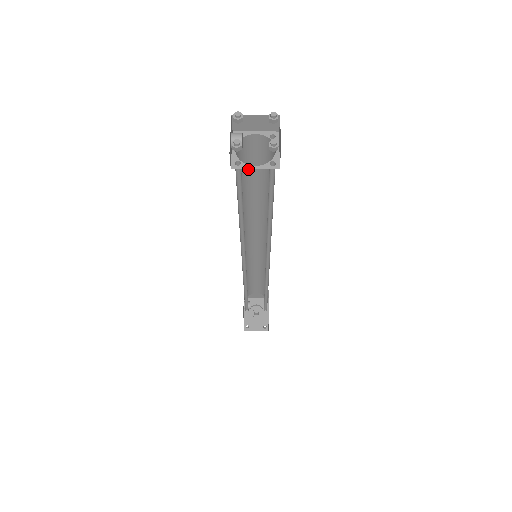
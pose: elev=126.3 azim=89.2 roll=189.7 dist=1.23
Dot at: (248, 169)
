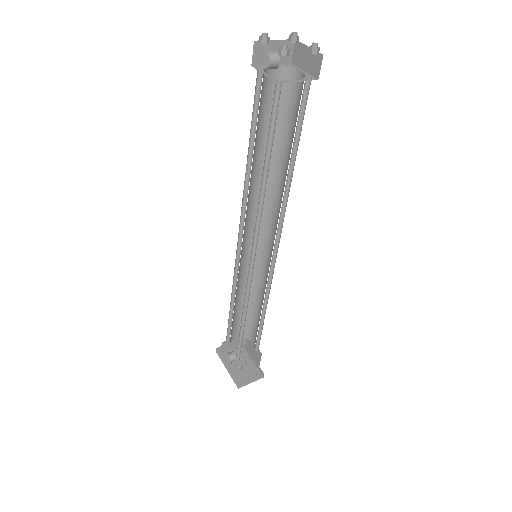
Dot at: (260, 120)
